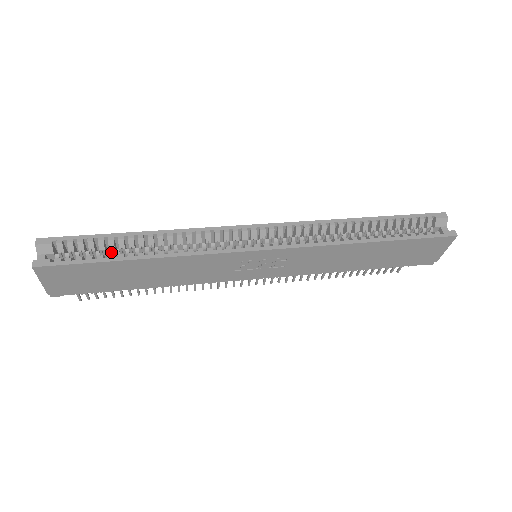
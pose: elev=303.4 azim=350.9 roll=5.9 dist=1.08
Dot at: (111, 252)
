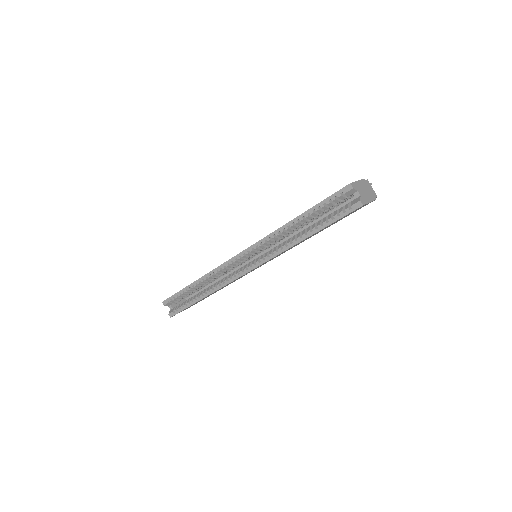
Dot at: (191, 292)
